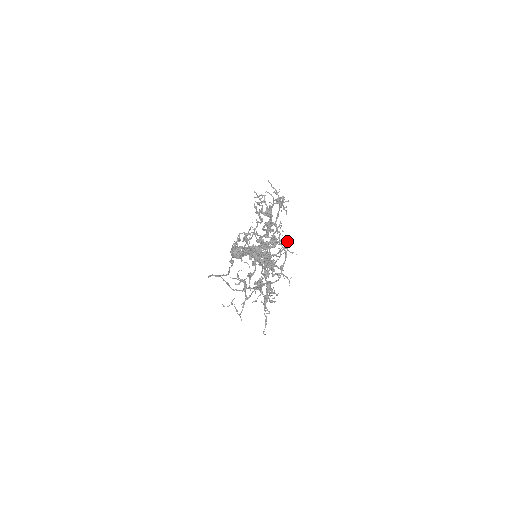
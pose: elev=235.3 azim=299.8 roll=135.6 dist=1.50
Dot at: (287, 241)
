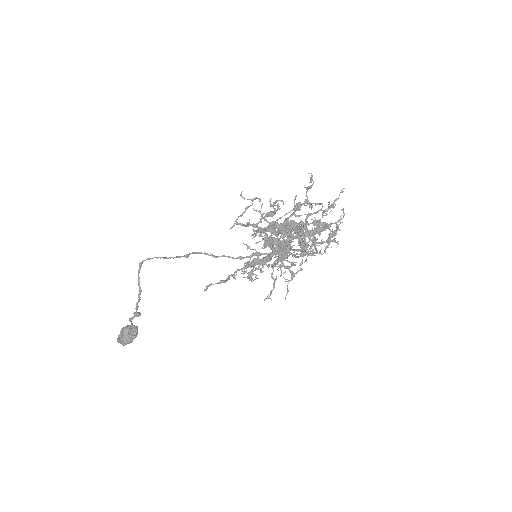
Dot at: occluded
